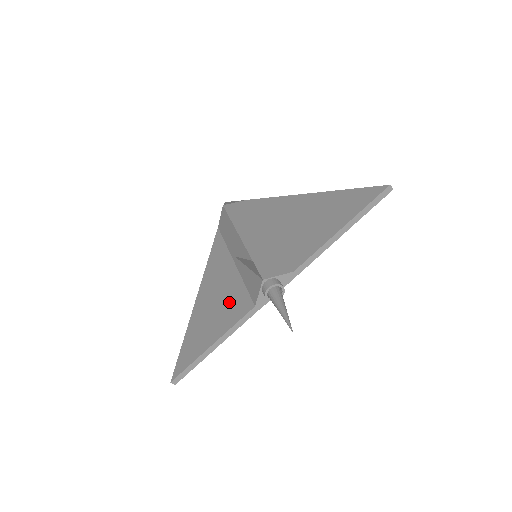
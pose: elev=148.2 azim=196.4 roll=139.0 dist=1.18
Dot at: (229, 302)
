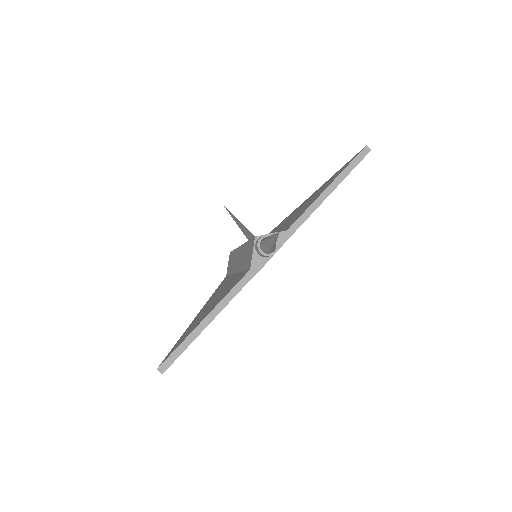
Dot at: (227, 289)
